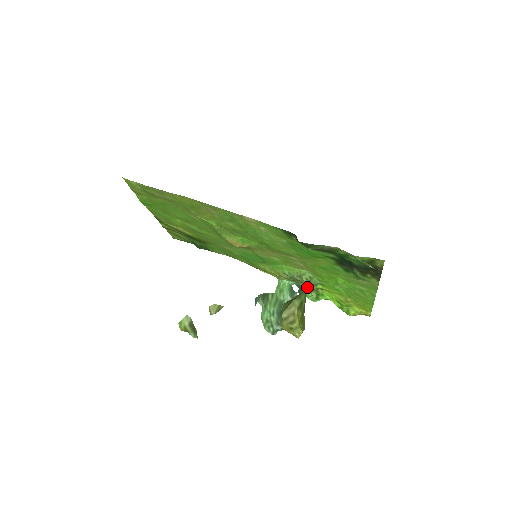
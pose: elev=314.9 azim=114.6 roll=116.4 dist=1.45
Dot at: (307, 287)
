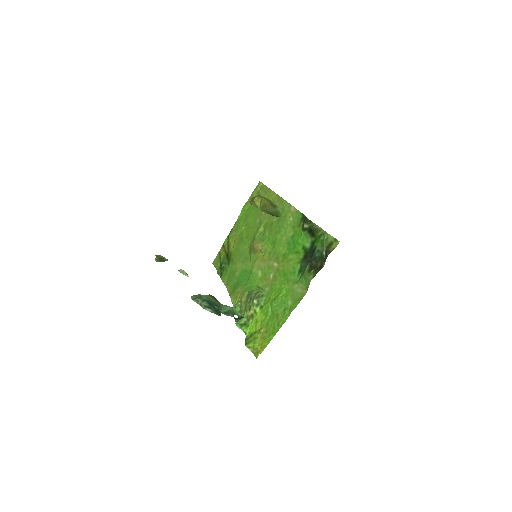
Dot at: (249, 308)
